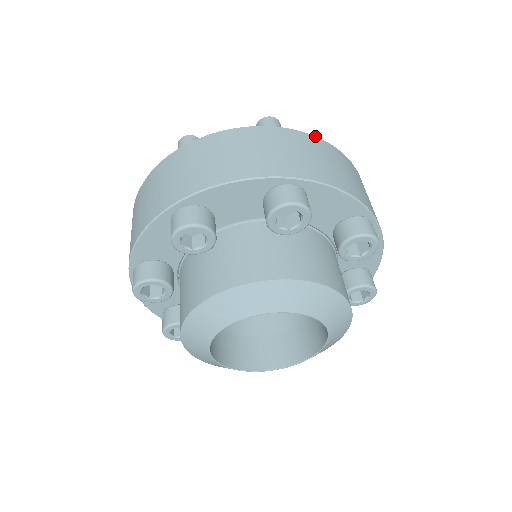
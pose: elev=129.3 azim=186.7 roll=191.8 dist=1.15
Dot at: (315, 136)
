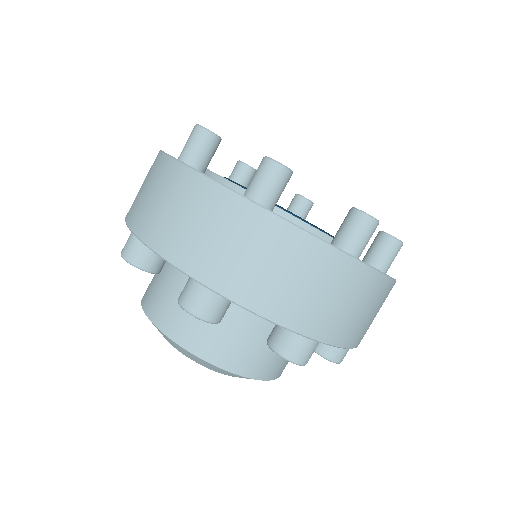
Dot at: (296, 226)
